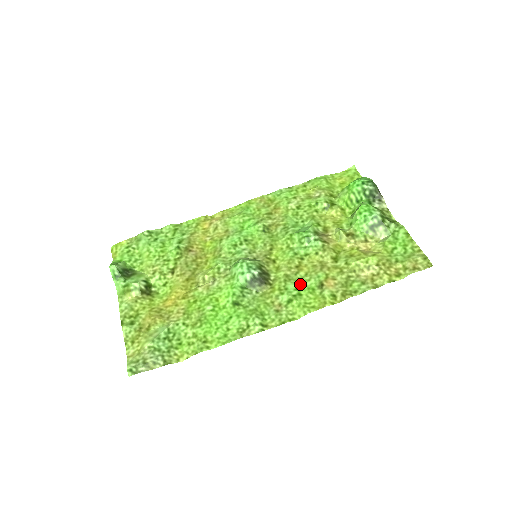
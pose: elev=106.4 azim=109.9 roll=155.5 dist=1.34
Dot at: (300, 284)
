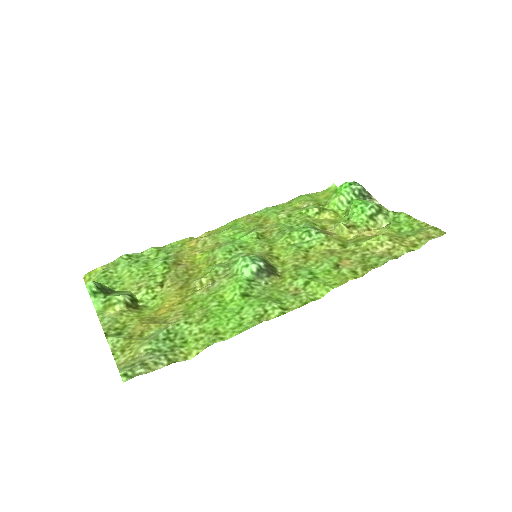
Dot at: (313, 270)
